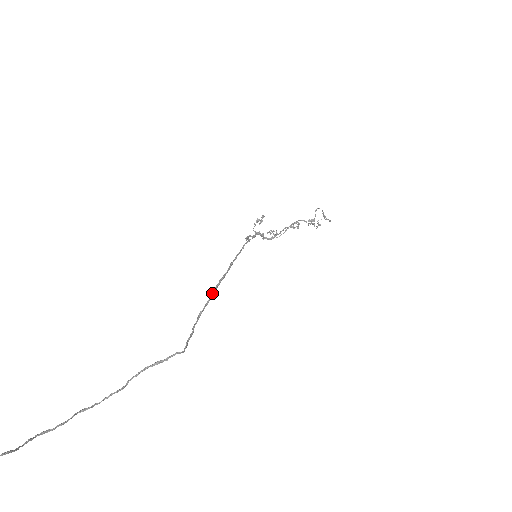
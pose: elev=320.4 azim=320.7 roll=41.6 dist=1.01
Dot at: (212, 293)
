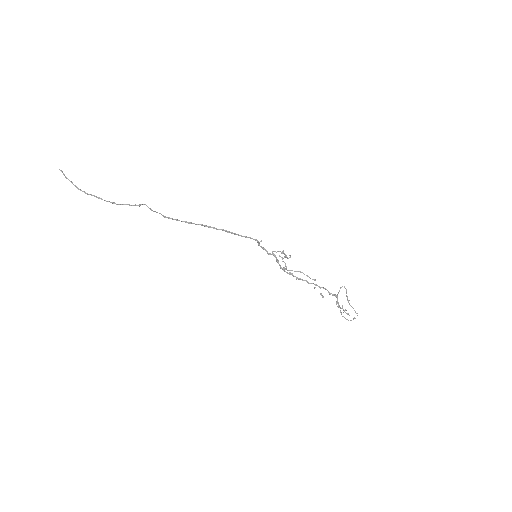
Dot at: occluded
